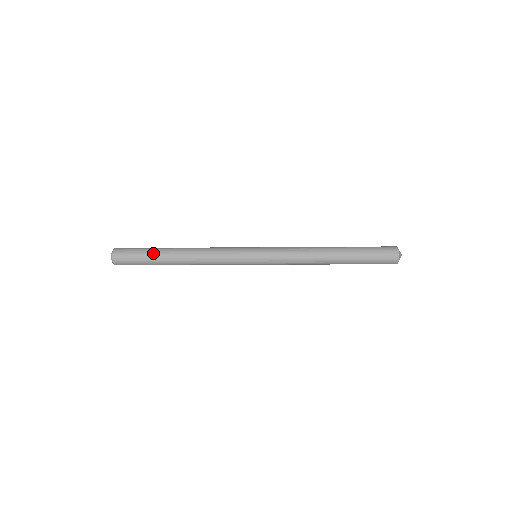
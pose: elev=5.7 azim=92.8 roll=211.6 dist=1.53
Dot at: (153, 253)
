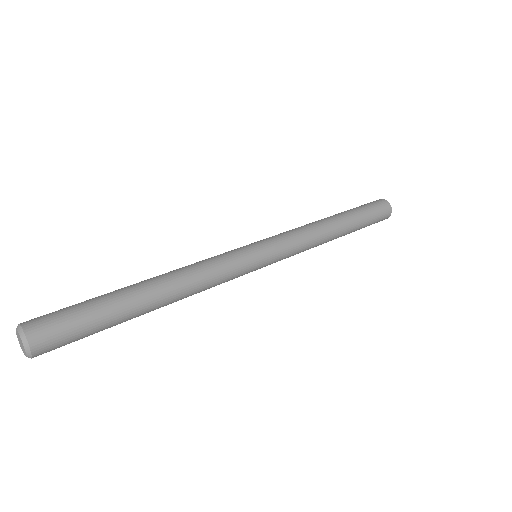
Dot at: (115, 319)
